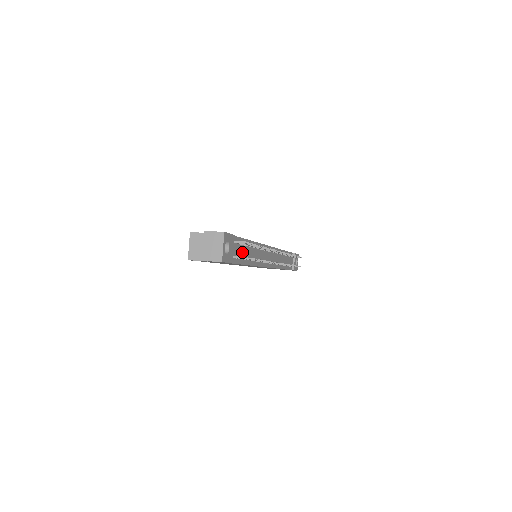
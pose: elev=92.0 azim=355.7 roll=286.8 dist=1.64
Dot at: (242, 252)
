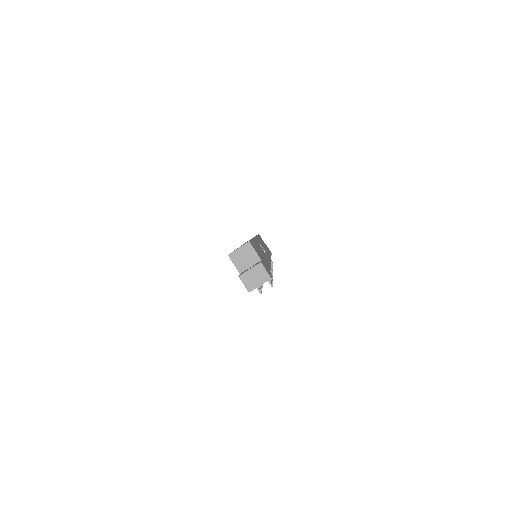
Dot at: occluded
